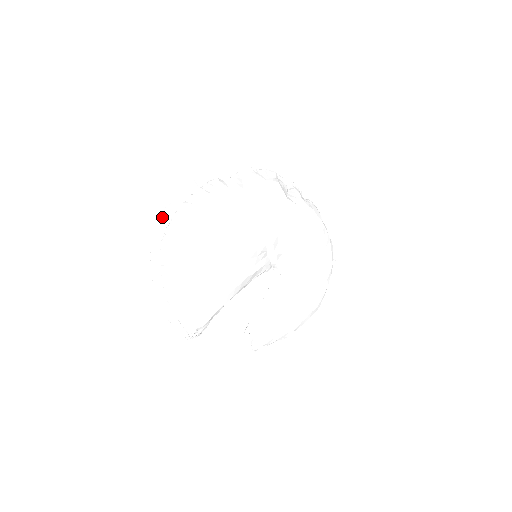
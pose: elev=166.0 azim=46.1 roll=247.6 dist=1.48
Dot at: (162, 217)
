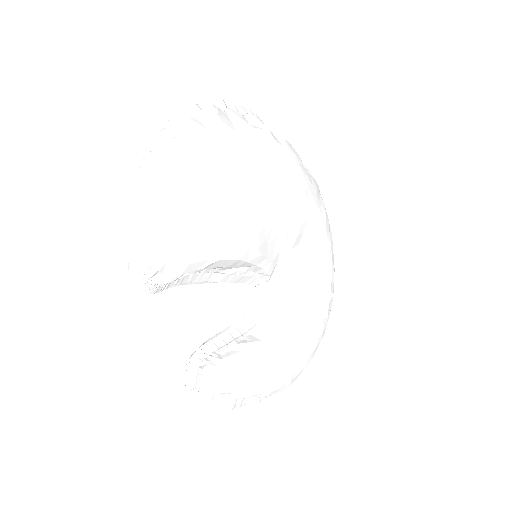
Dot at: (201, 102)
